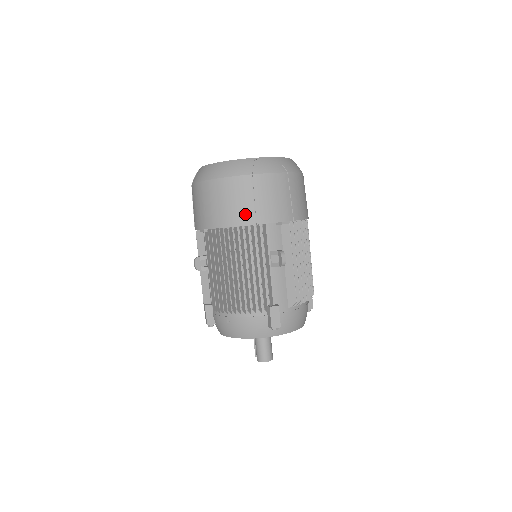
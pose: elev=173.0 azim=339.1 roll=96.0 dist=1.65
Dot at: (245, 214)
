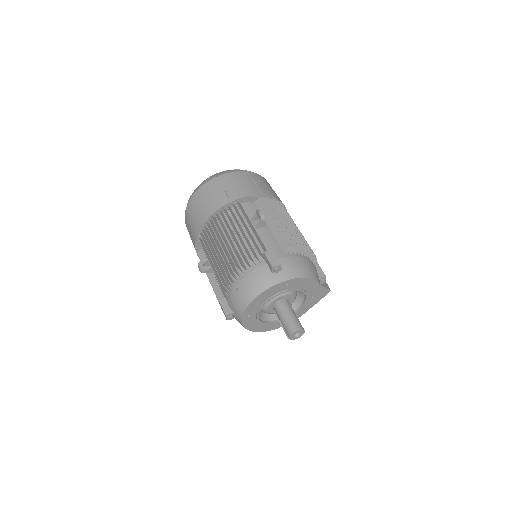
Dot at: (220, 200)
